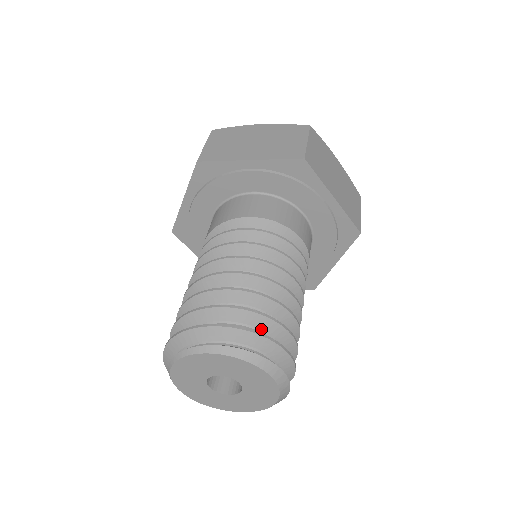
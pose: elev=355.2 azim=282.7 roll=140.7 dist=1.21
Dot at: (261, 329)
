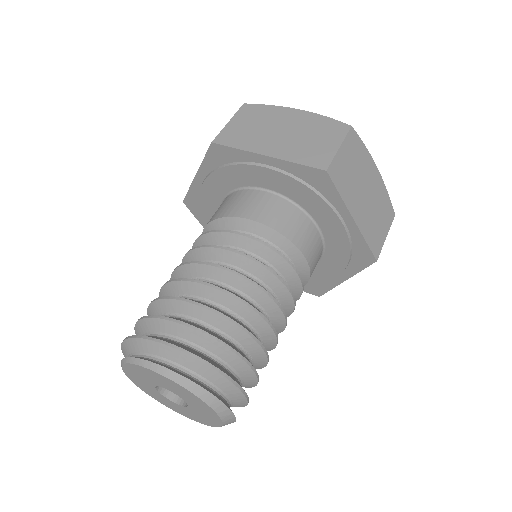
Dot at: (218, 356)
